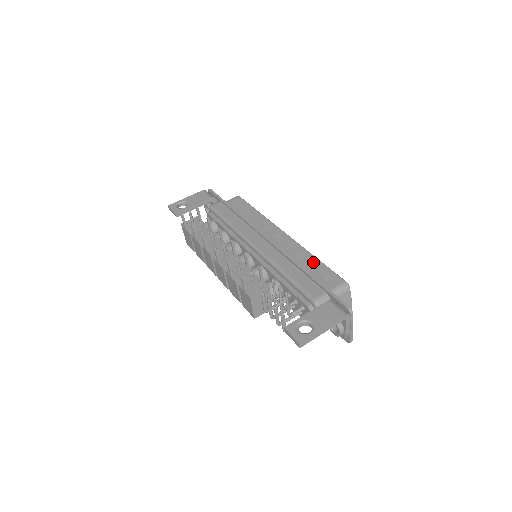
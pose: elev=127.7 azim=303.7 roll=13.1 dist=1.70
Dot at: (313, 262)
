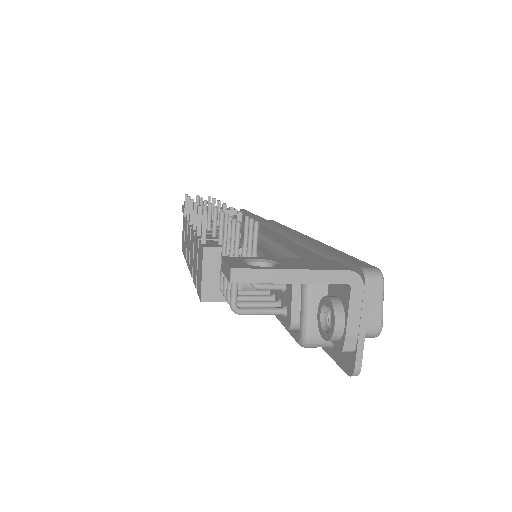
Dot at: (334, 251)
